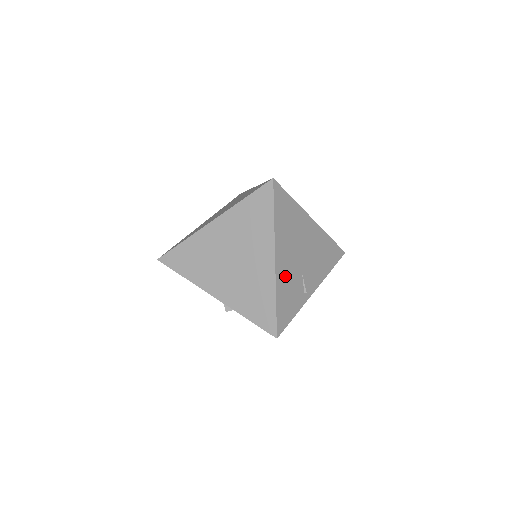
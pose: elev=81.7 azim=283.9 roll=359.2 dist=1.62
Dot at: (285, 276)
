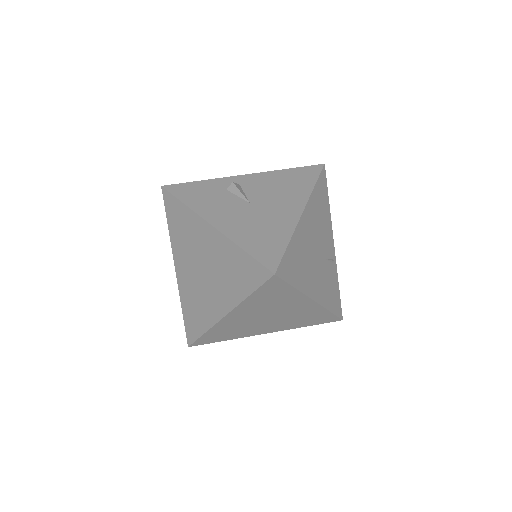
Dot at: (323, 289)
